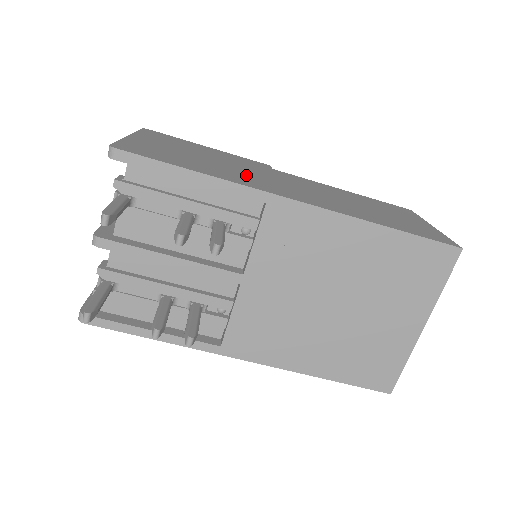
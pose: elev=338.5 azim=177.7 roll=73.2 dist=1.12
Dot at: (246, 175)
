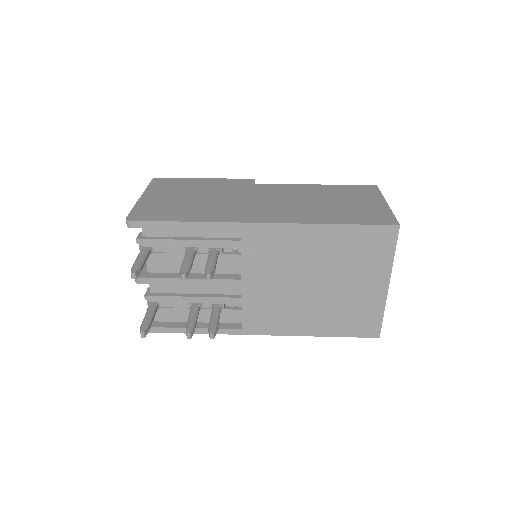
Dot at: (227, 206)
